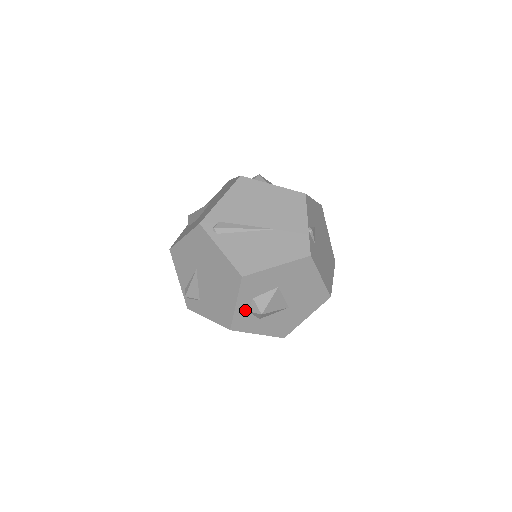
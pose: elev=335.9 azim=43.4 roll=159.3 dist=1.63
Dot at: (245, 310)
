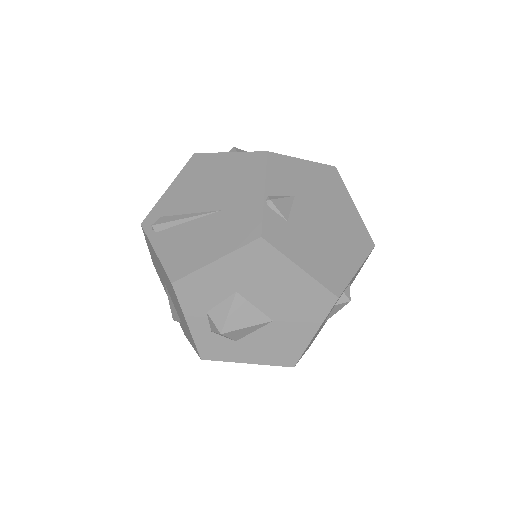
Dot at: (206, 330)
